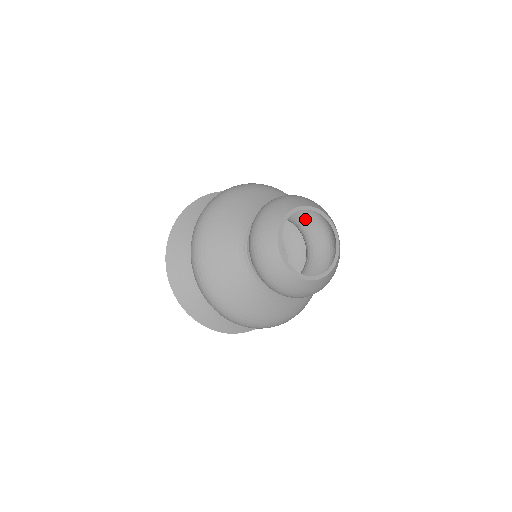
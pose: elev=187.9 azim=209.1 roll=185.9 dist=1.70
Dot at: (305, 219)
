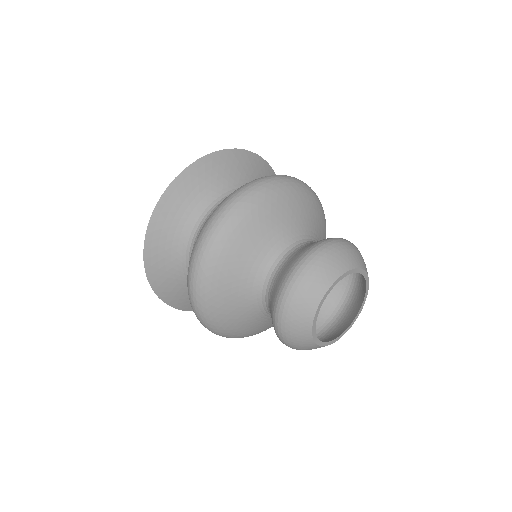
Dot at: occluded
